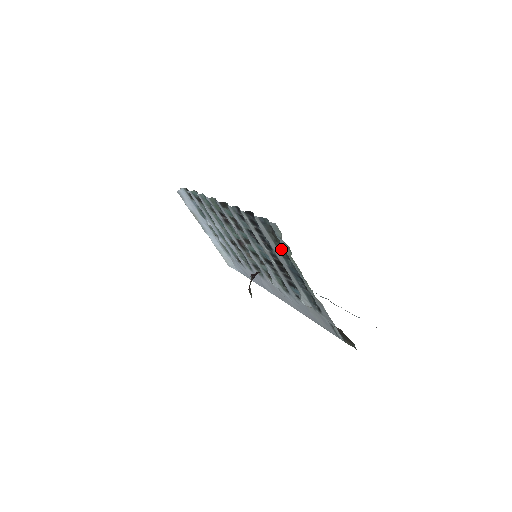
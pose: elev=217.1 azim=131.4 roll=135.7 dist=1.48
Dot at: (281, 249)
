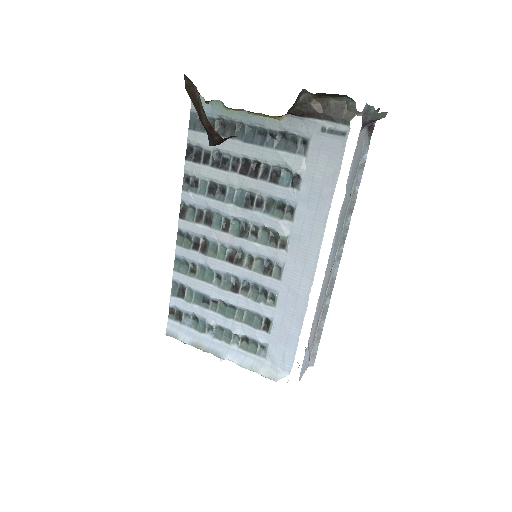
Dot at: (224, 131)
